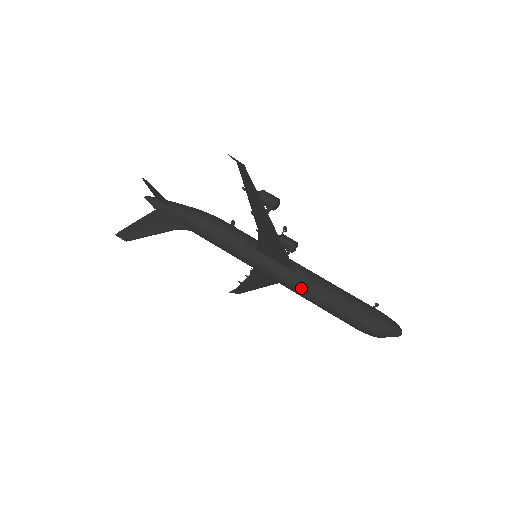
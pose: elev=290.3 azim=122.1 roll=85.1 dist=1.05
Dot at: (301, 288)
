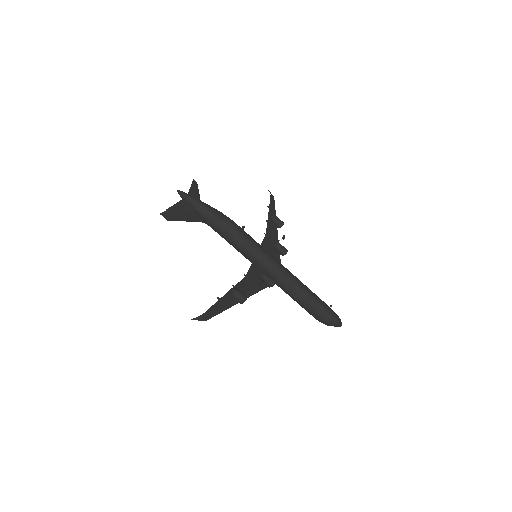
Dot at: occluded
